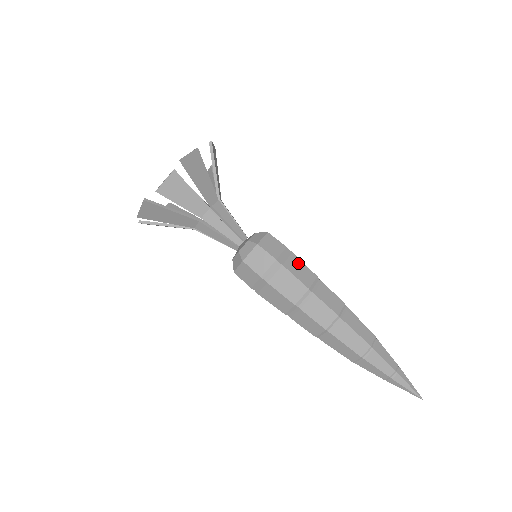
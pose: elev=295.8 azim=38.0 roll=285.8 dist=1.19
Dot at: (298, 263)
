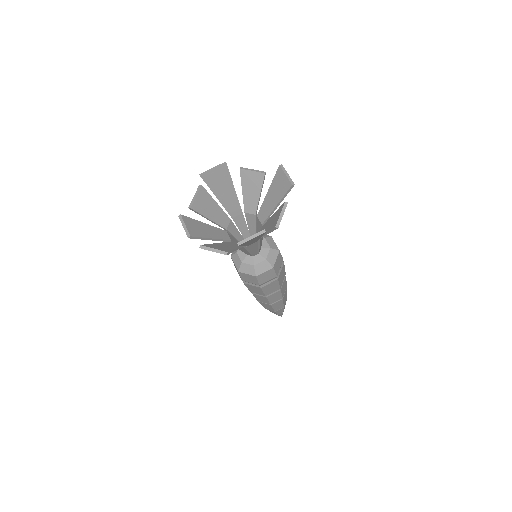
Dot at: (283, 270)
